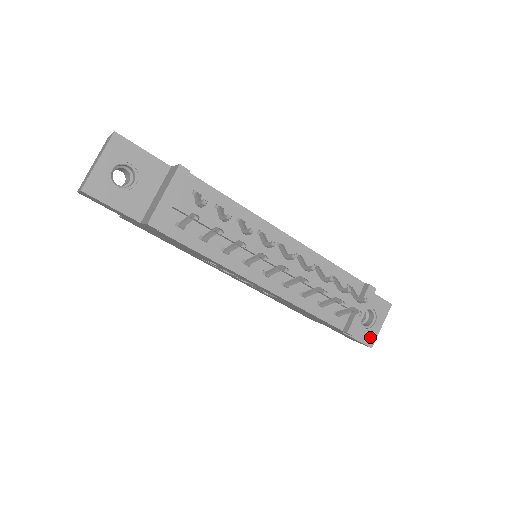
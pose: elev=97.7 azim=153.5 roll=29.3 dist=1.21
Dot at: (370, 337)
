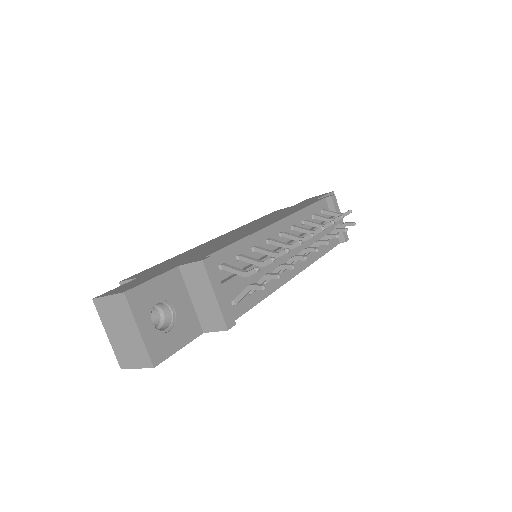
Dot at: occluded
